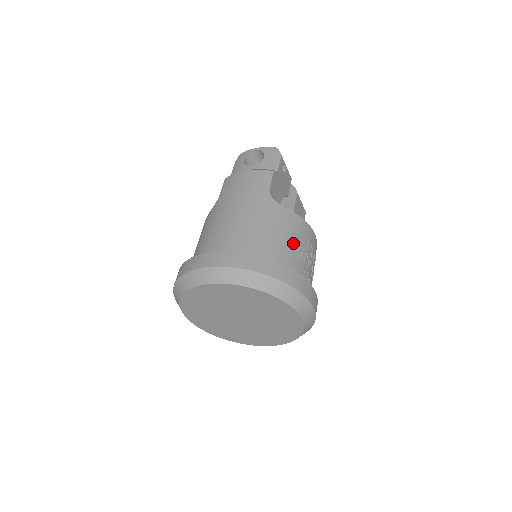
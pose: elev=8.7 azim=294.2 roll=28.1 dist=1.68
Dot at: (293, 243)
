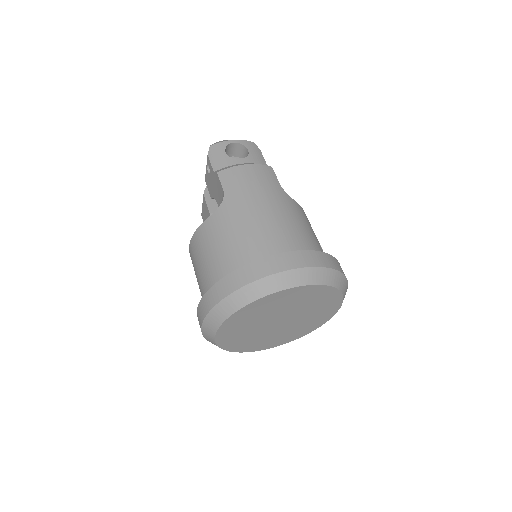
Dot at: occluded
